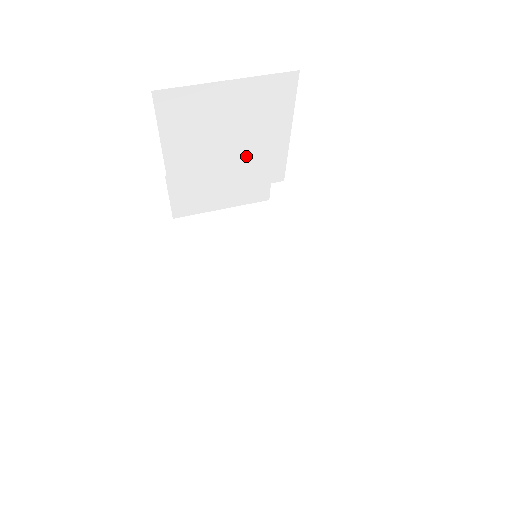
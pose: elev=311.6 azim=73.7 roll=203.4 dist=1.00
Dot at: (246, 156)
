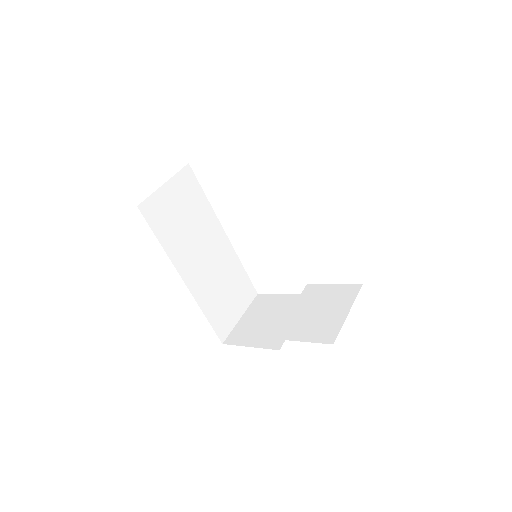
Dot at: occluded
